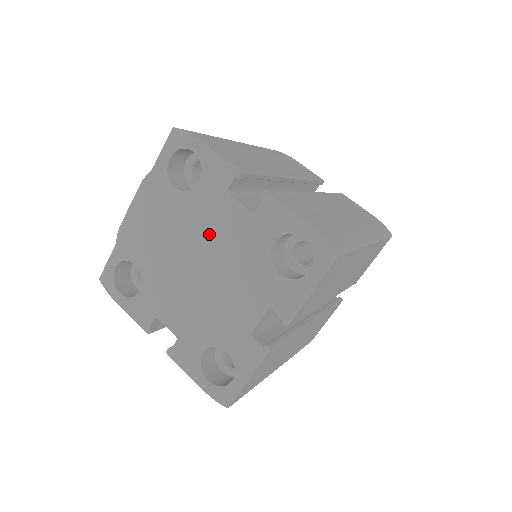
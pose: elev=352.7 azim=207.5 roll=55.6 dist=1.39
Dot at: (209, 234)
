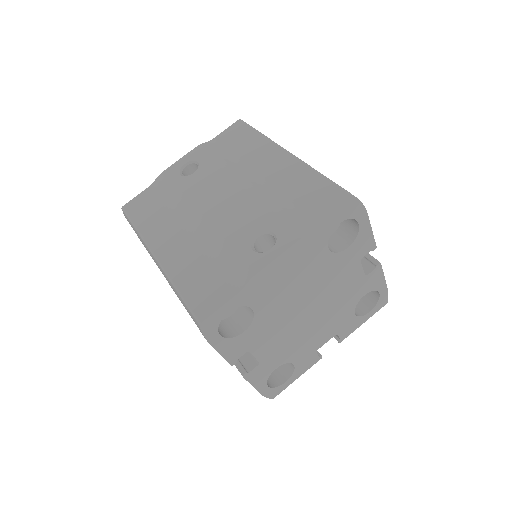
Dot at: (331, 287)
